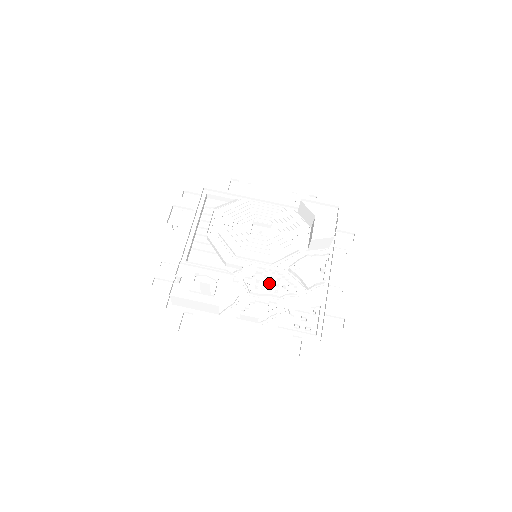
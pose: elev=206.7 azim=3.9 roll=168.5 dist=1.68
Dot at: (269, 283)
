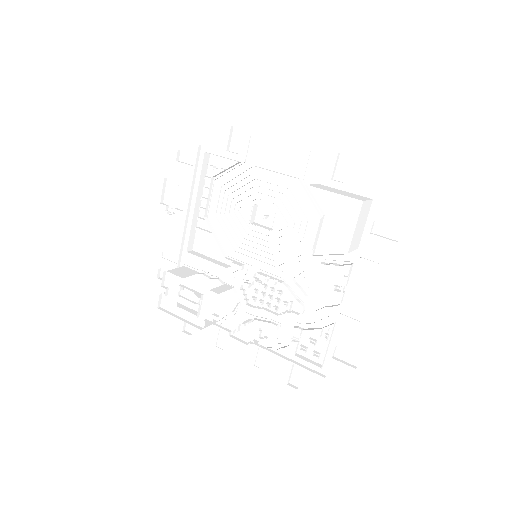
Dot at: (271, 293)
